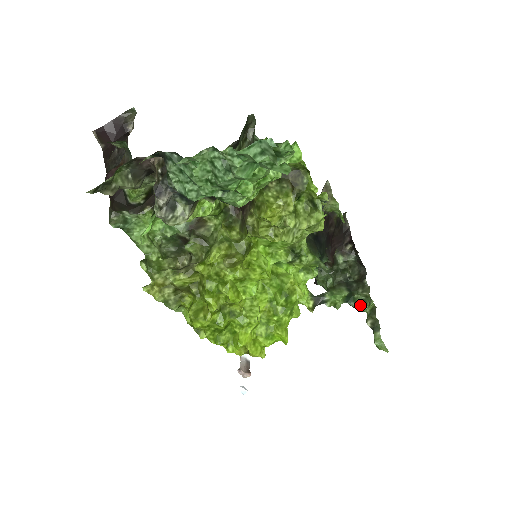
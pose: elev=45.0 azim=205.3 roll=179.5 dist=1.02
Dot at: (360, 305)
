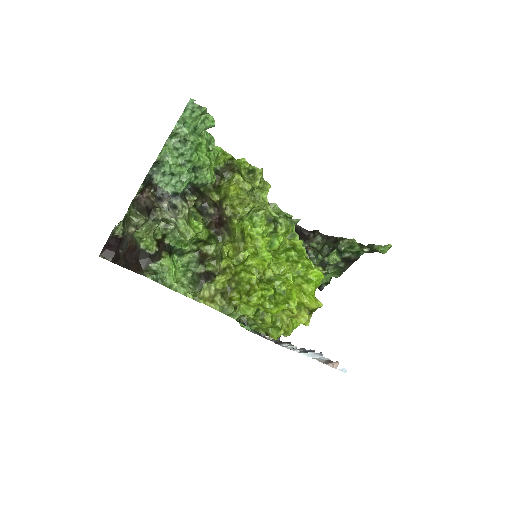
Dot at: (350, 248)
